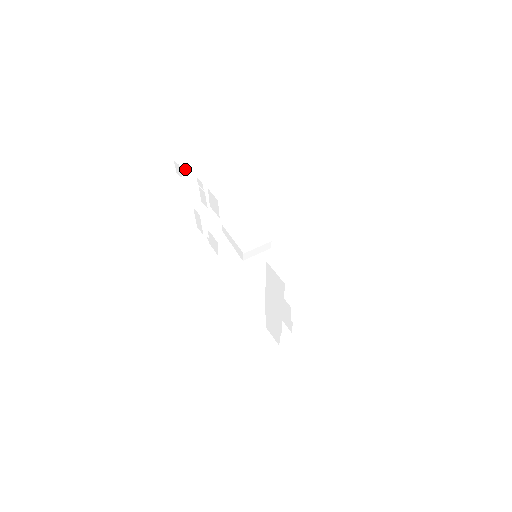
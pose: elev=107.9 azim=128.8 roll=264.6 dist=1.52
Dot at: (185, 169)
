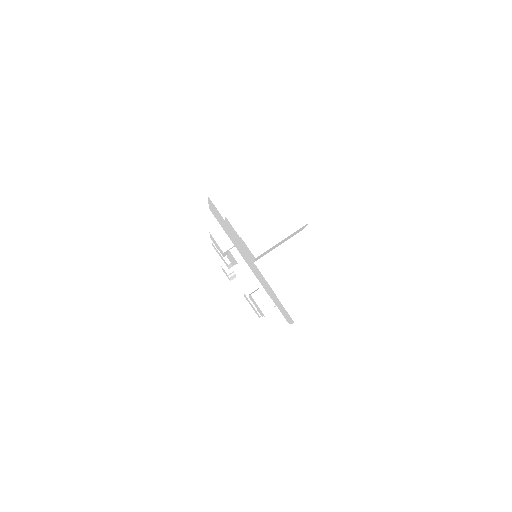
Dot at: occluded
